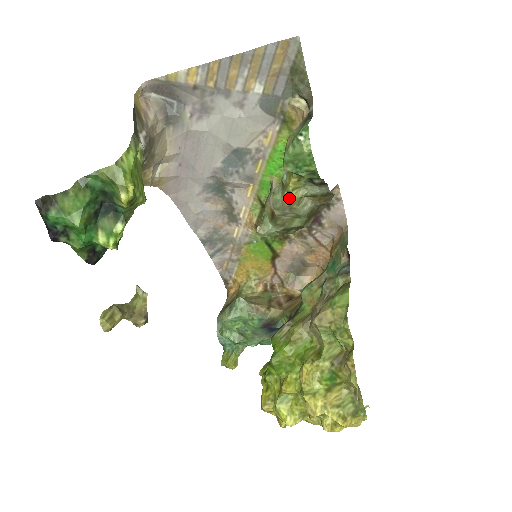
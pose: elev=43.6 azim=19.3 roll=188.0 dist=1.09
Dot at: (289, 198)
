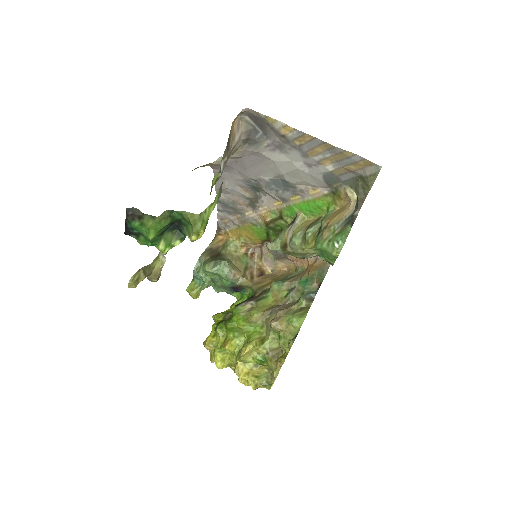
Dot at: (304, 251)
